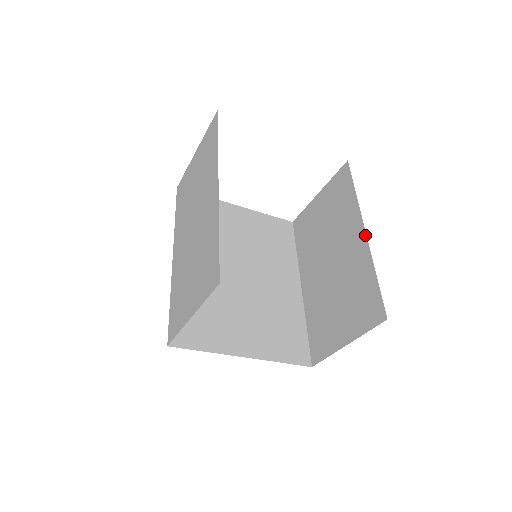
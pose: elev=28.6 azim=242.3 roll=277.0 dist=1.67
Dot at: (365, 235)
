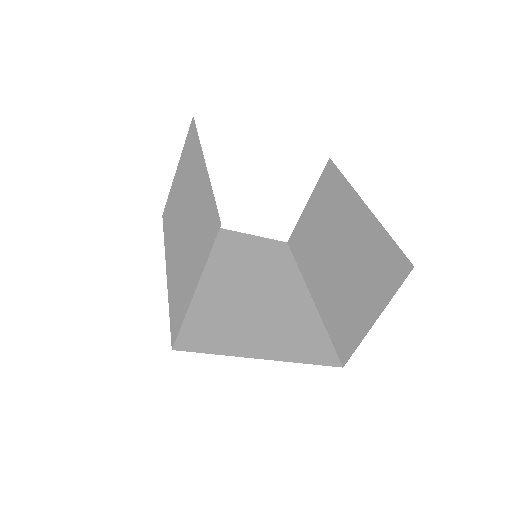
Dot at: (366, 207)
